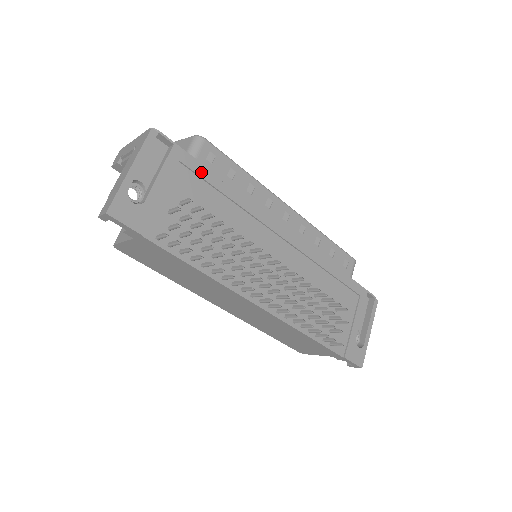
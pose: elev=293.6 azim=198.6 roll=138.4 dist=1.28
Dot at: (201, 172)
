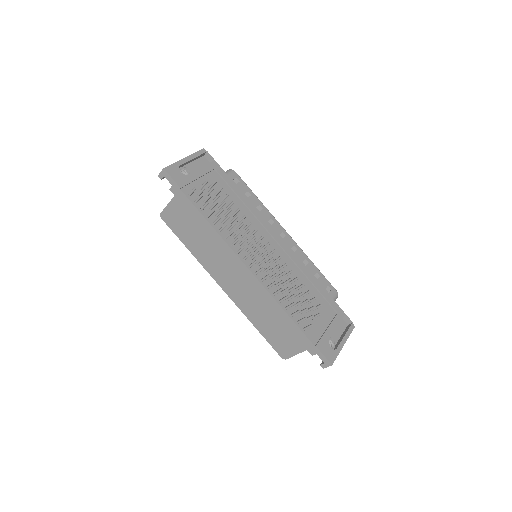
Dot at: (227, 180)
